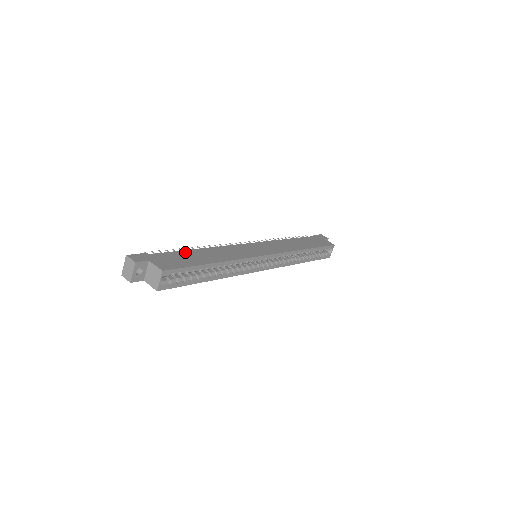
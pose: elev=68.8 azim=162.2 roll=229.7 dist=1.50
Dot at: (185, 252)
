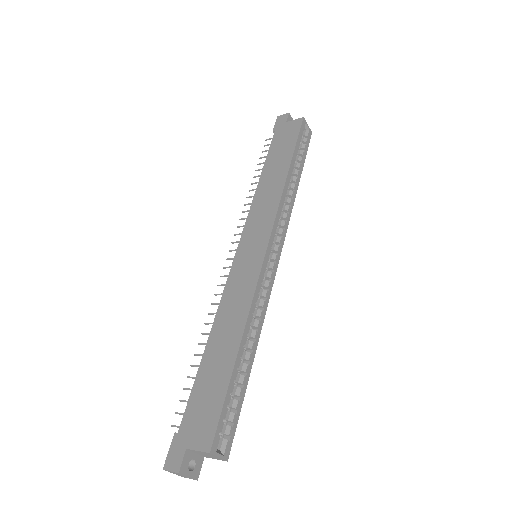
Dot at: (201, 374)
